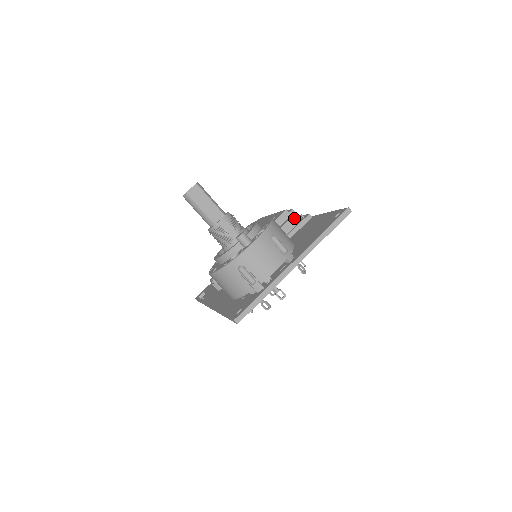
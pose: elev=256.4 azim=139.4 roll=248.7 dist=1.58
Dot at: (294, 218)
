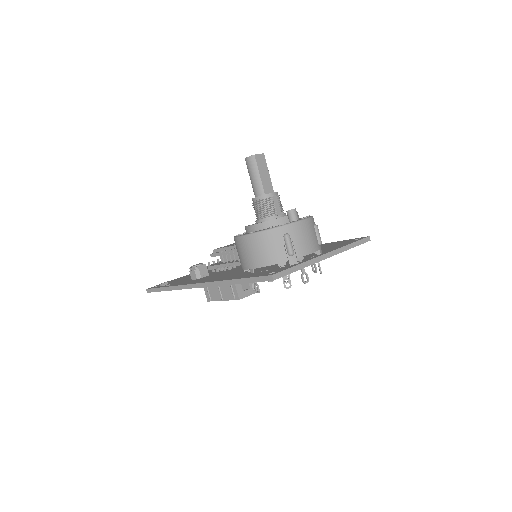
Dot at: occluded
